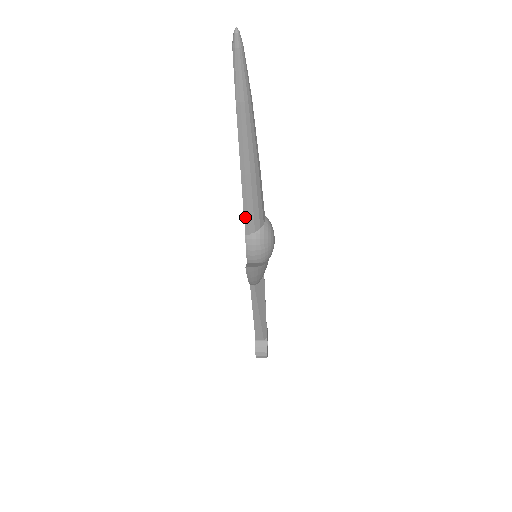
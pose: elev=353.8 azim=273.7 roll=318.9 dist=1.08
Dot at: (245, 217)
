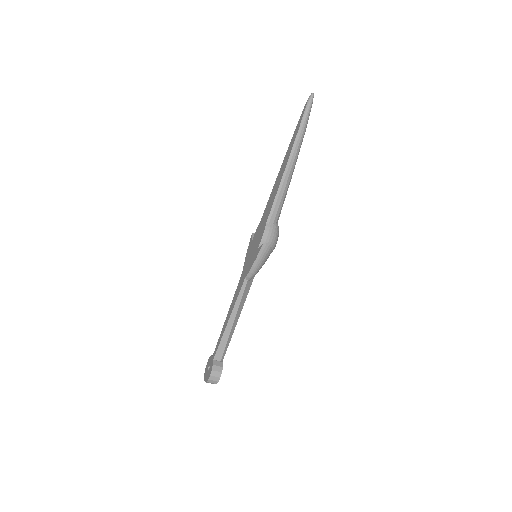
Dot at: (272, 208)
